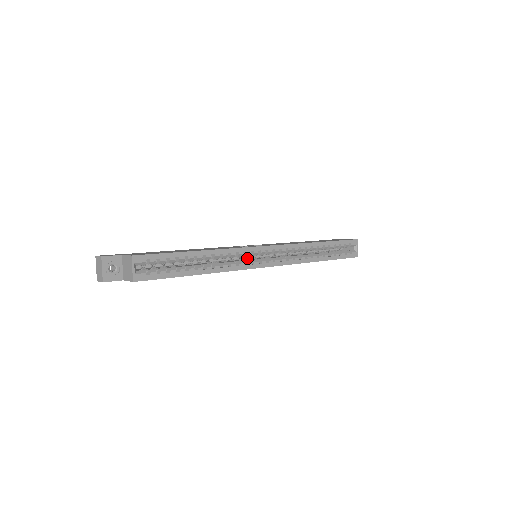
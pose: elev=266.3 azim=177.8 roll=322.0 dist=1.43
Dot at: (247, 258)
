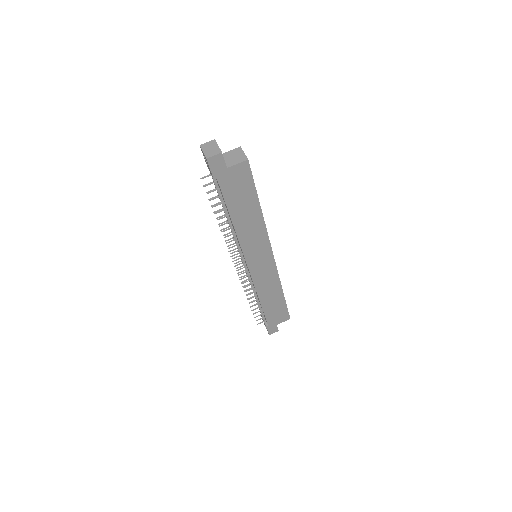
Dot at: occluded
